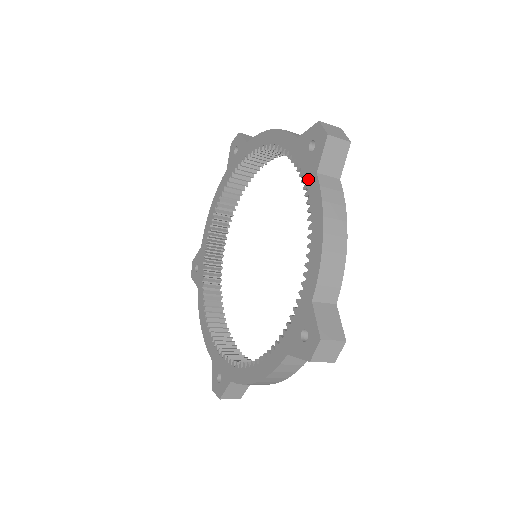
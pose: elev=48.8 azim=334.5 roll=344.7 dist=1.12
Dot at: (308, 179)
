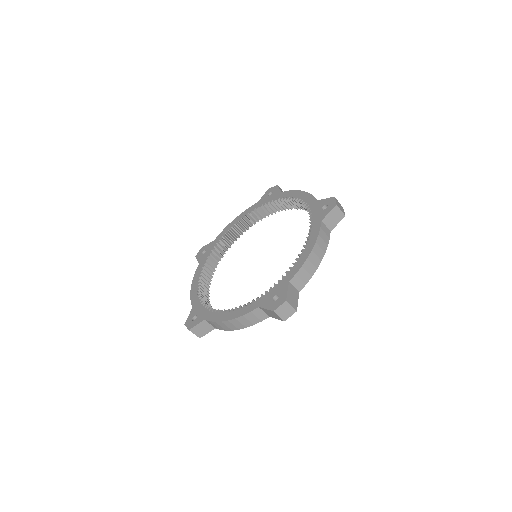
Dot at: (315, 222)
